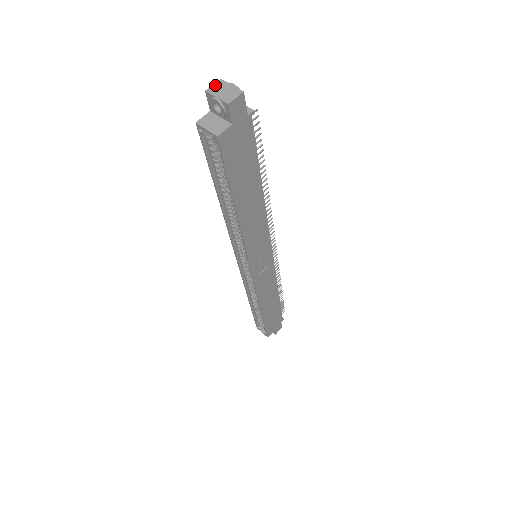
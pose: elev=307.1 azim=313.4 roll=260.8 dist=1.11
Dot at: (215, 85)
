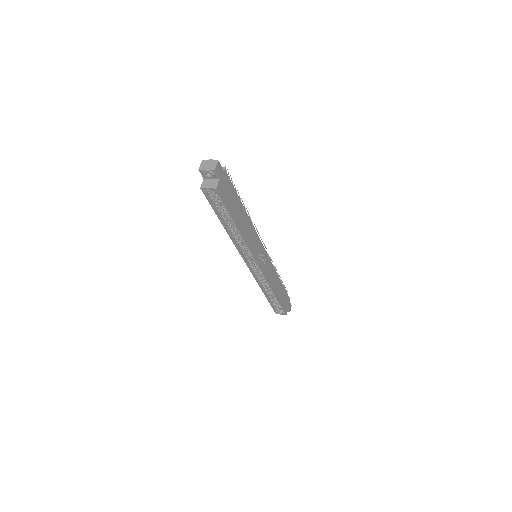
Dot at: (202, 164)
